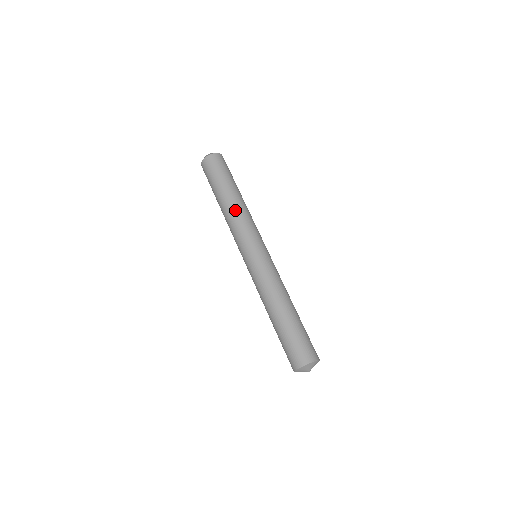
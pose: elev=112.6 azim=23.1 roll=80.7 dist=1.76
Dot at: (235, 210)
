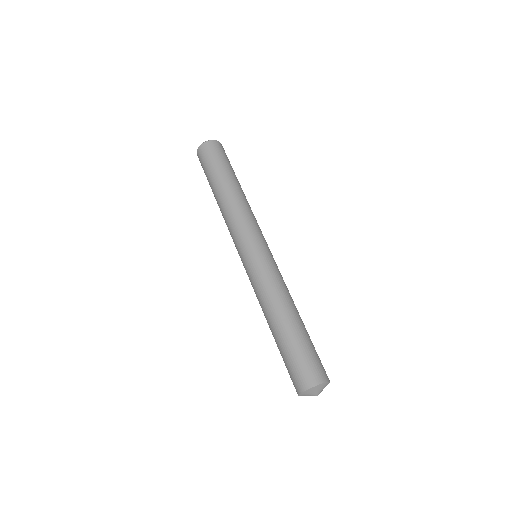
Dot at: (224, 209)
